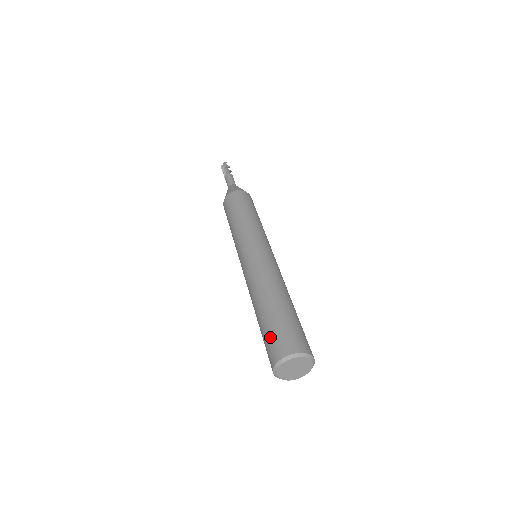
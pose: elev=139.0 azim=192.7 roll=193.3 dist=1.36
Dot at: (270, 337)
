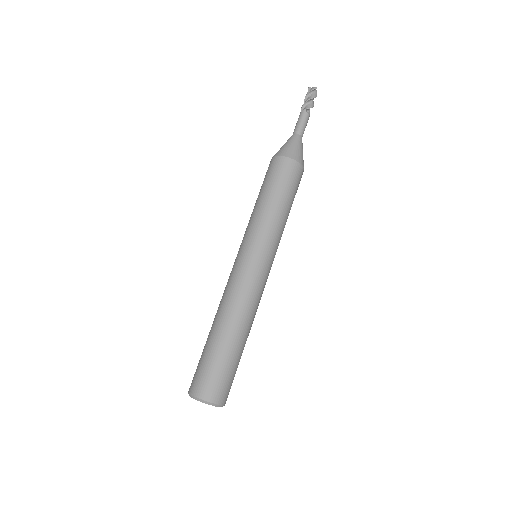
Dot at: (201, 368)
